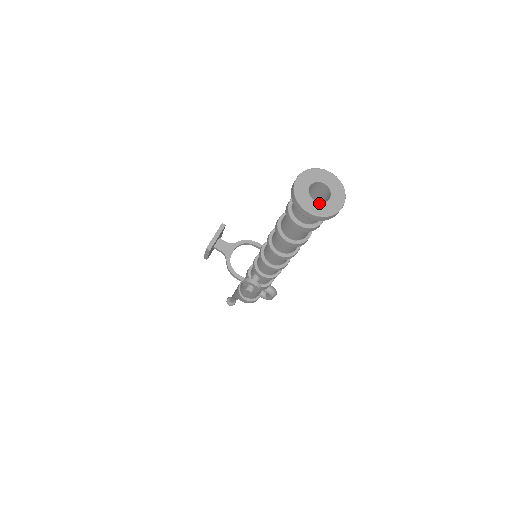
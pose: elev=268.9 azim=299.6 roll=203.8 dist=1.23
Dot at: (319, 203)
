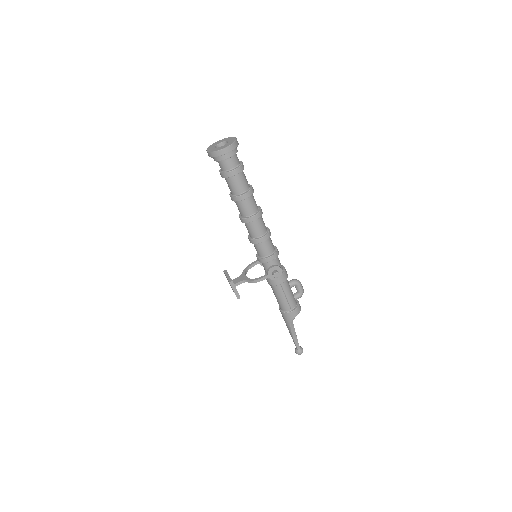
Dot at: (225, 145)
